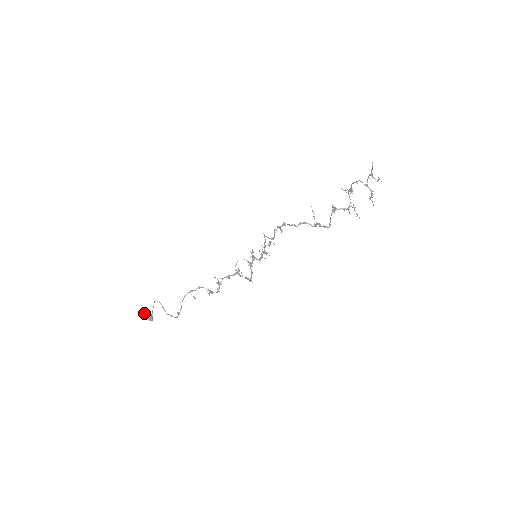
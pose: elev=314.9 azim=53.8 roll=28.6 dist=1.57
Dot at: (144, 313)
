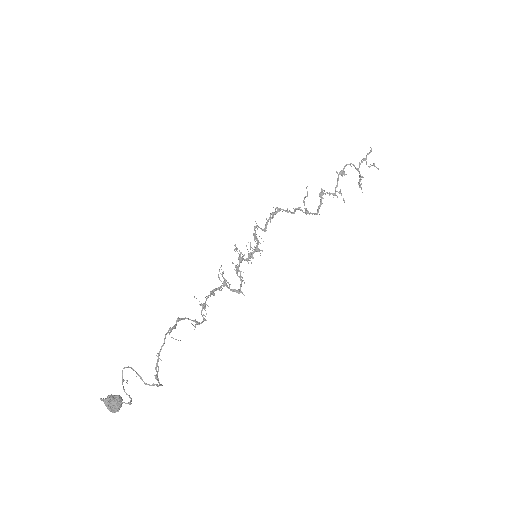
Dot at: (109, 401)
